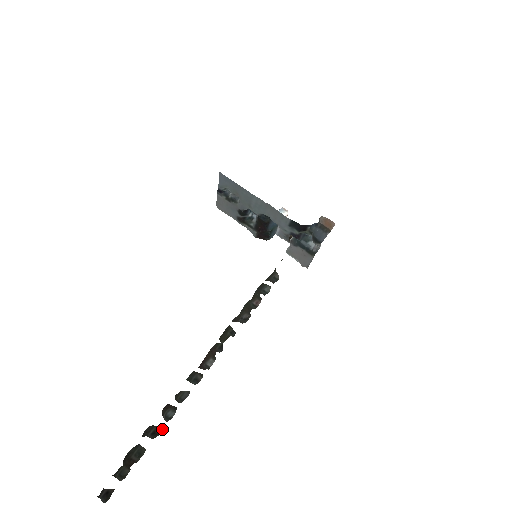
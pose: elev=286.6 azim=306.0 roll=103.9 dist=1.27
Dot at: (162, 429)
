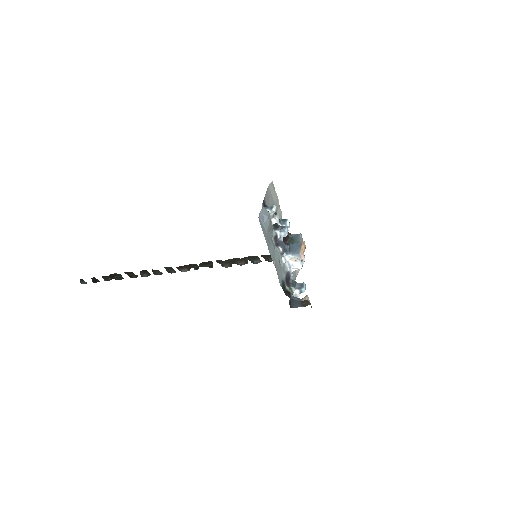
Dot at: occluded
